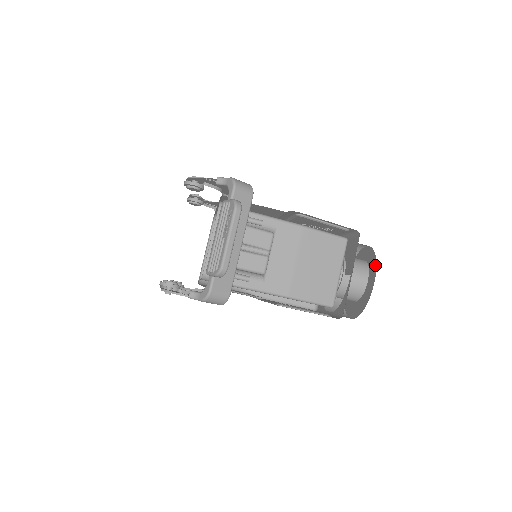
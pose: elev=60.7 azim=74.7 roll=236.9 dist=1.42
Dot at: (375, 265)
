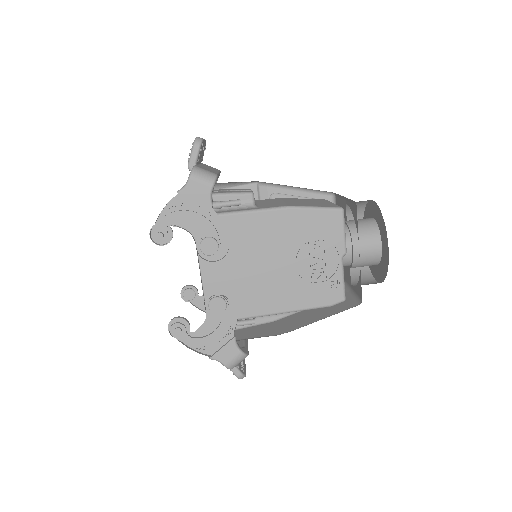
Dot at: (367, 205)
